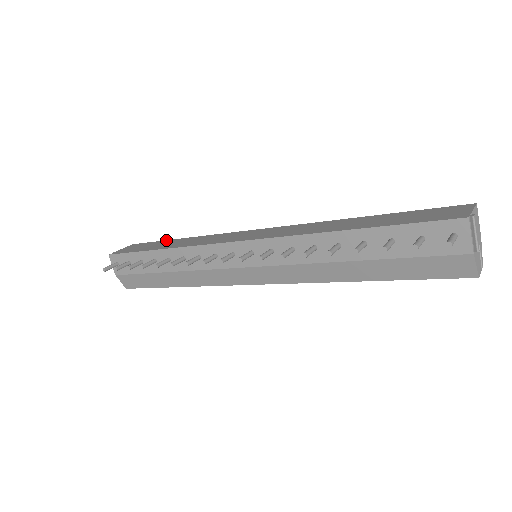
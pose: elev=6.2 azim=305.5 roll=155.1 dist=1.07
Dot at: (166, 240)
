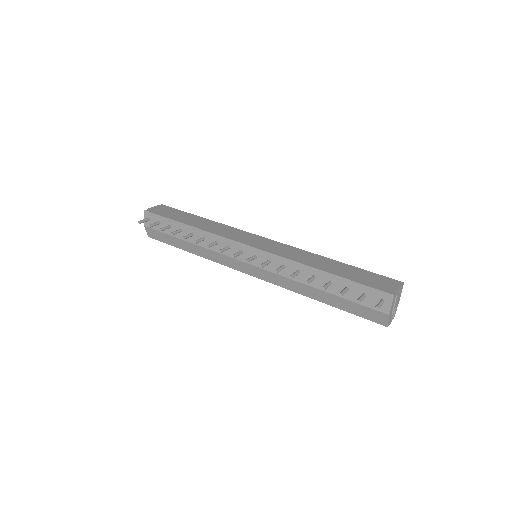
Dot at: (191, 214)
